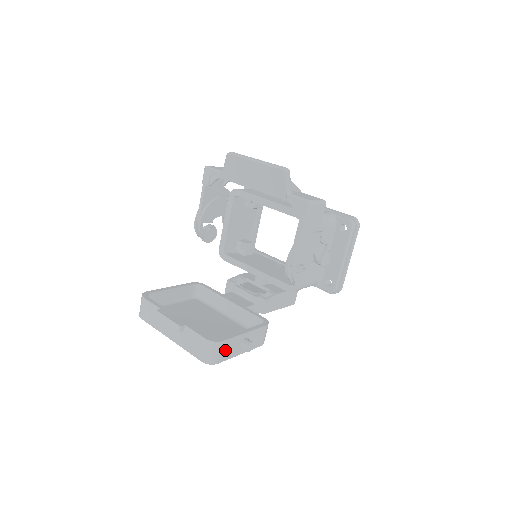
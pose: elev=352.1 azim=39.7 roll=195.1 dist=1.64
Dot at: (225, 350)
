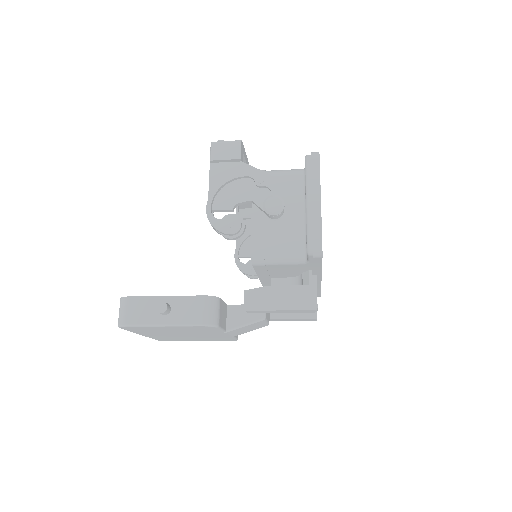
Dot at: (135, 310)
